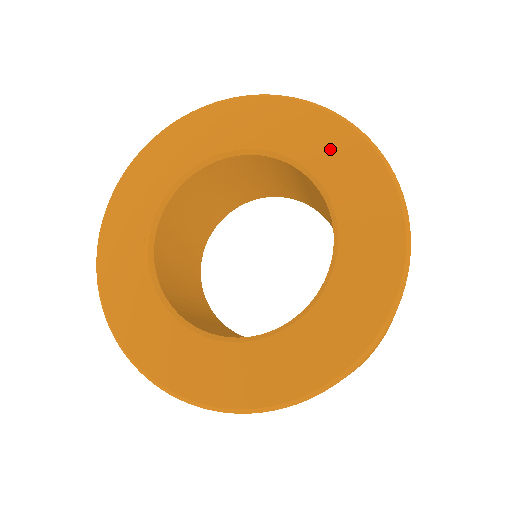
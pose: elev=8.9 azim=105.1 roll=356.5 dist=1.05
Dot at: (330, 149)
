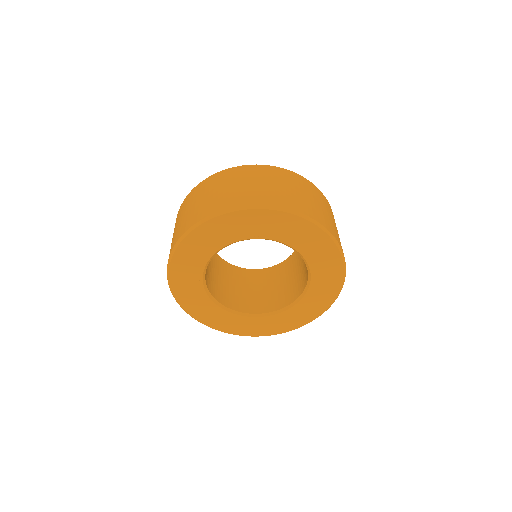
Dot at: (312, 243)
